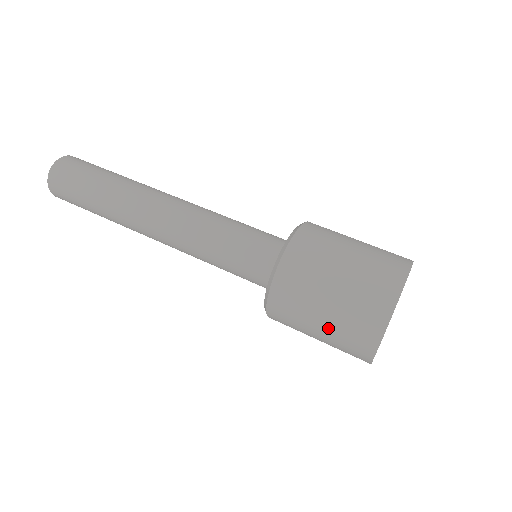
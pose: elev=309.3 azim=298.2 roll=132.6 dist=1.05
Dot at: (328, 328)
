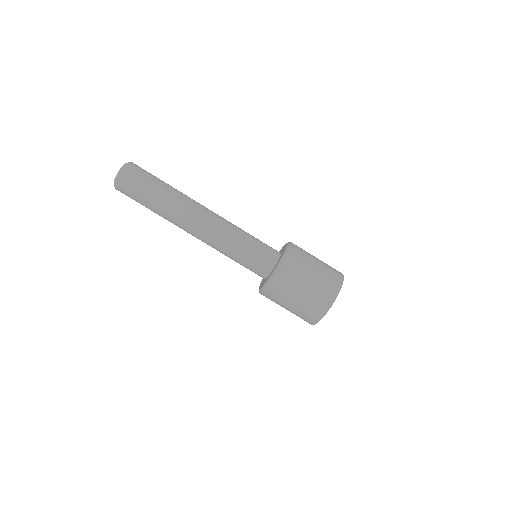
Dot at: occluded
